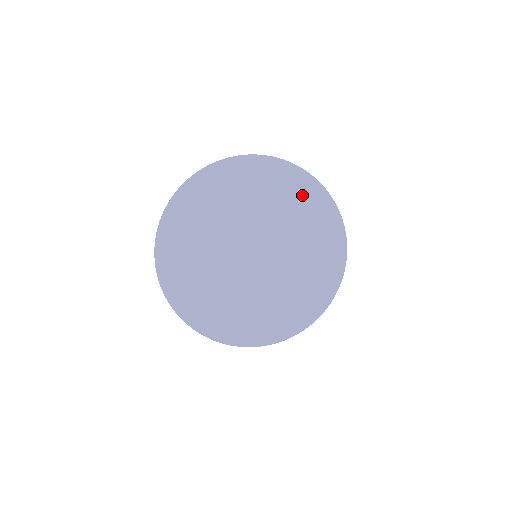
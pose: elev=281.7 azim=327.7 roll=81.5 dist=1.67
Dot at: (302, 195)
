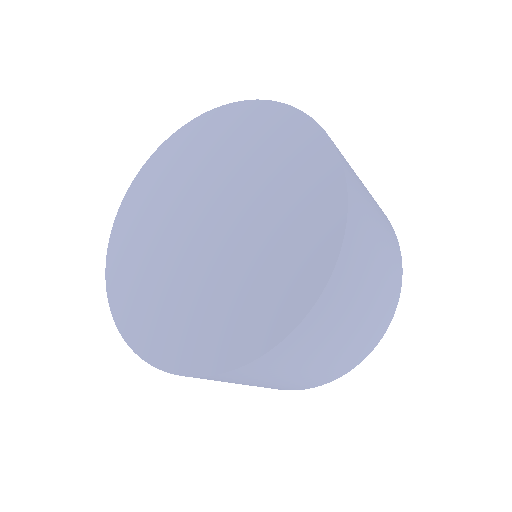
Dot at: (307, 240)
